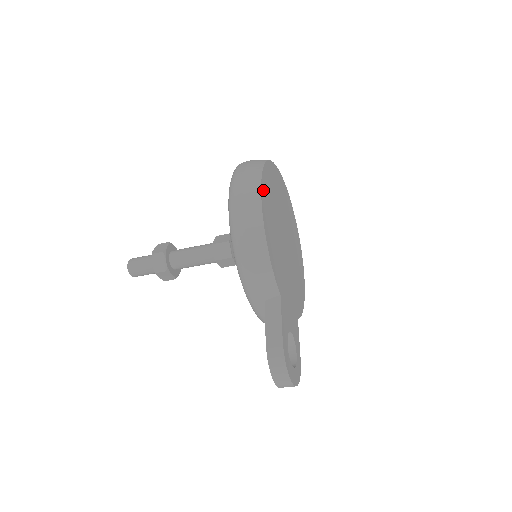
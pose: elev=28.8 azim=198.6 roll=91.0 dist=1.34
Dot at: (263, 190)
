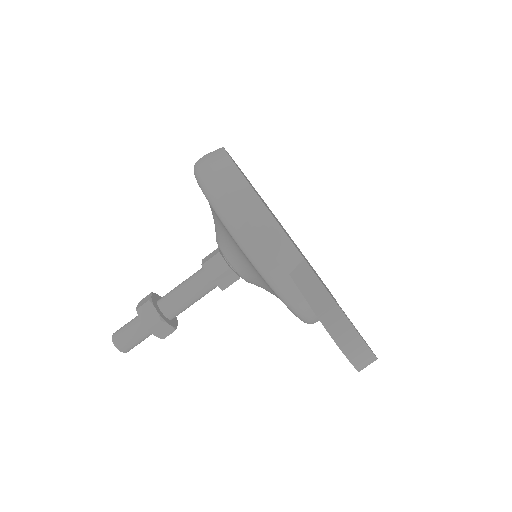
Dot at: occluded
